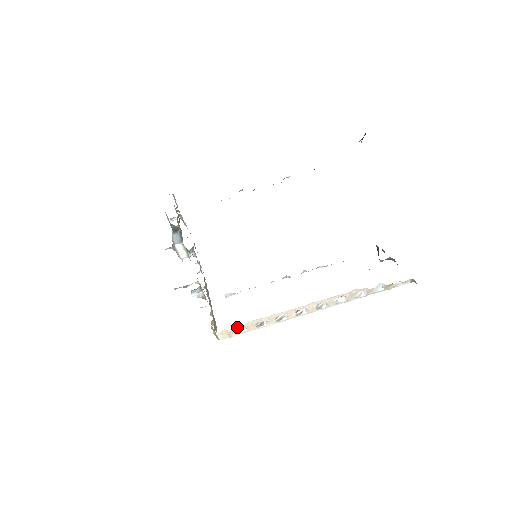
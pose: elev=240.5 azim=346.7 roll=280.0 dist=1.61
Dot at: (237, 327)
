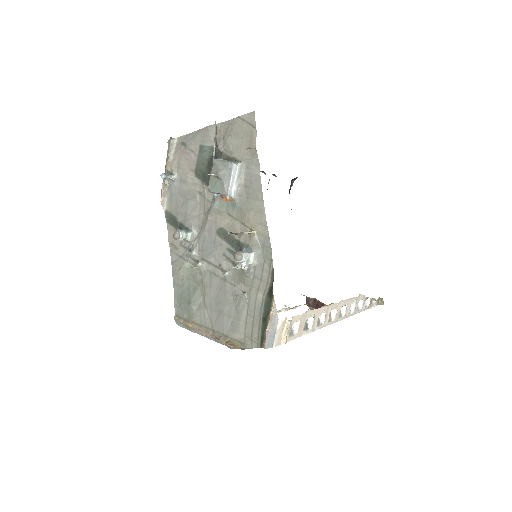
Dot at: (294, 319)
